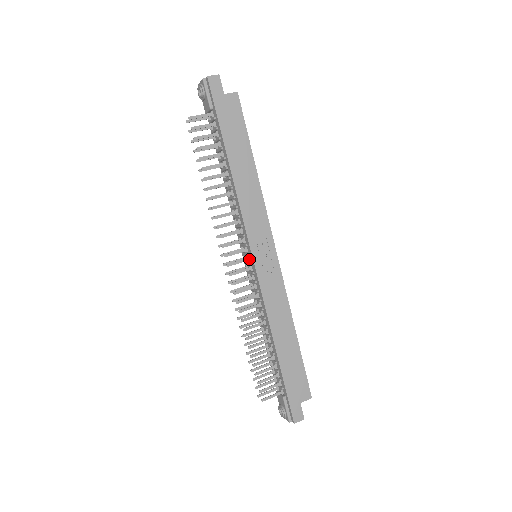
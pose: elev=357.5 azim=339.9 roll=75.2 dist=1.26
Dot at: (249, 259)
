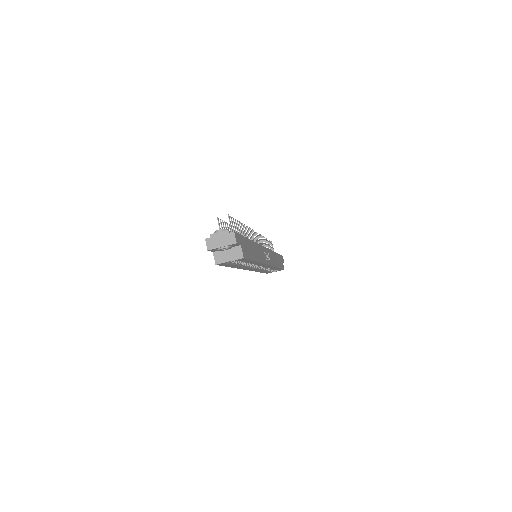
Dot at: occluded
